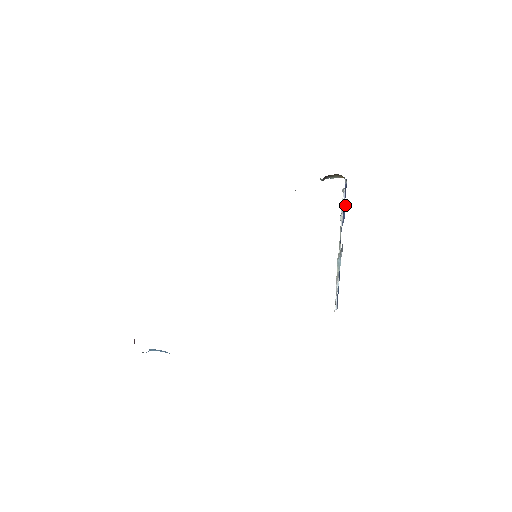
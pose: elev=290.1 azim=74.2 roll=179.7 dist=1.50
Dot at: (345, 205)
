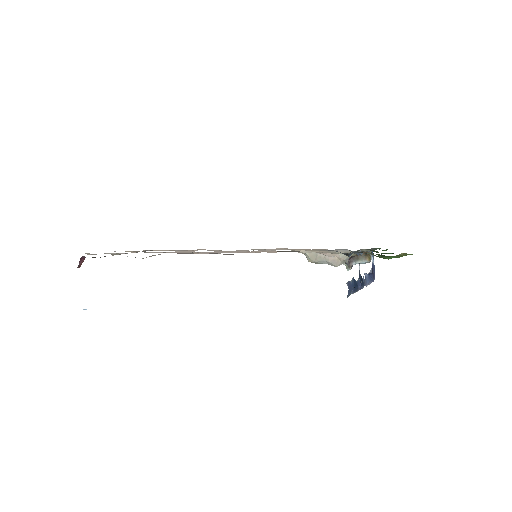
Dot at: (373, 278)
